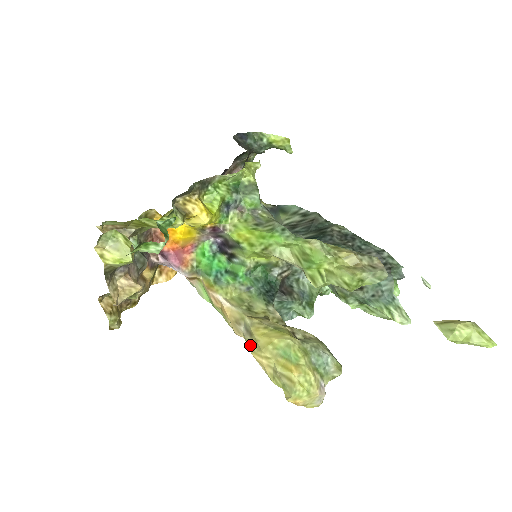
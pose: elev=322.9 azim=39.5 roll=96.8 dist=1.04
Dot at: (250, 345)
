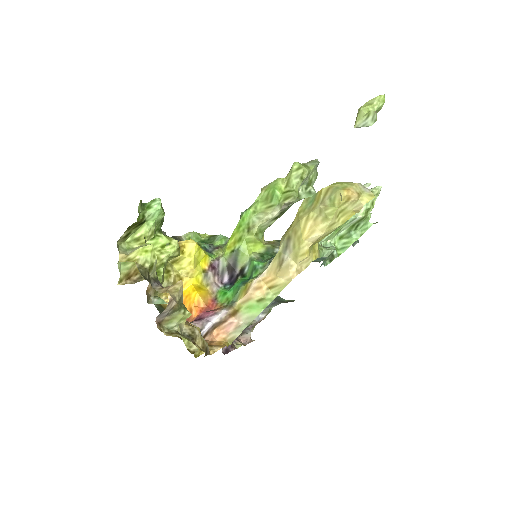
Dot at: (296, 241)
